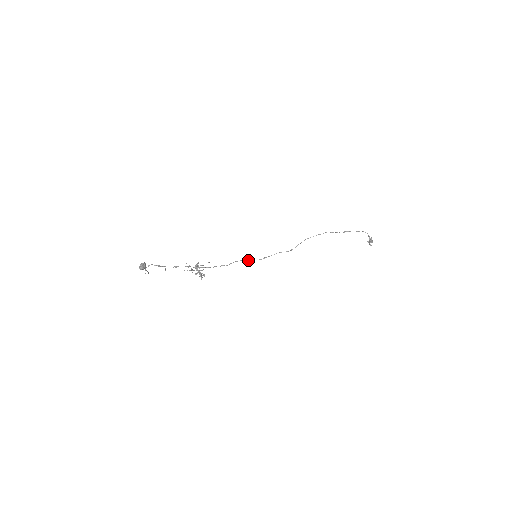
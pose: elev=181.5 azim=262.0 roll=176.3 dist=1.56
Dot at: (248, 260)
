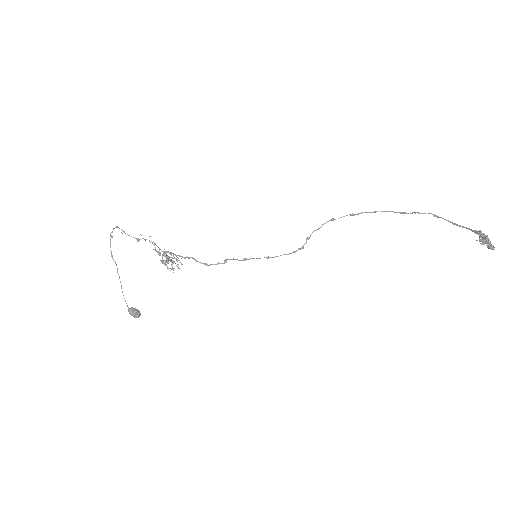
Dot at: (243, 260)
